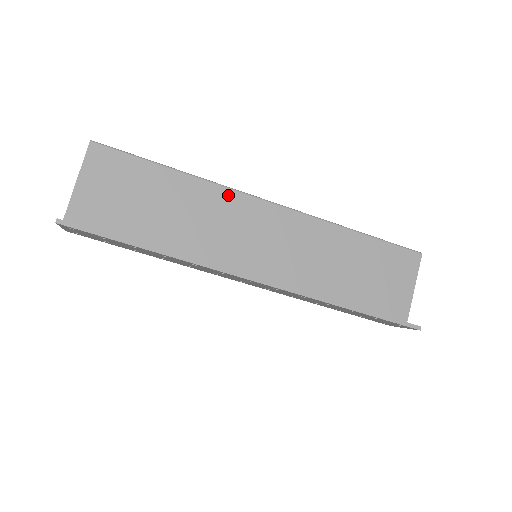
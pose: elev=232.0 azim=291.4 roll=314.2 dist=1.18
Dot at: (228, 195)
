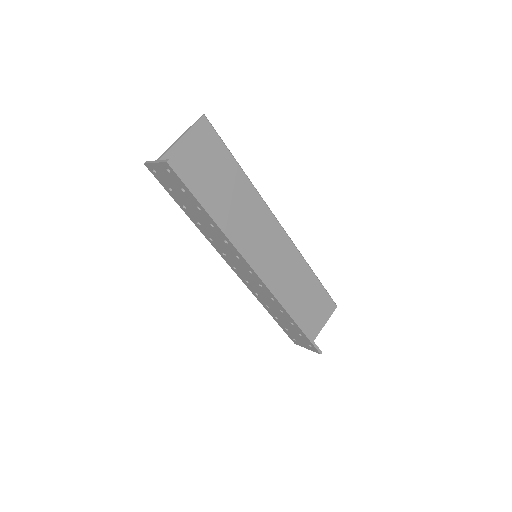
Dot at: (262, 206)
